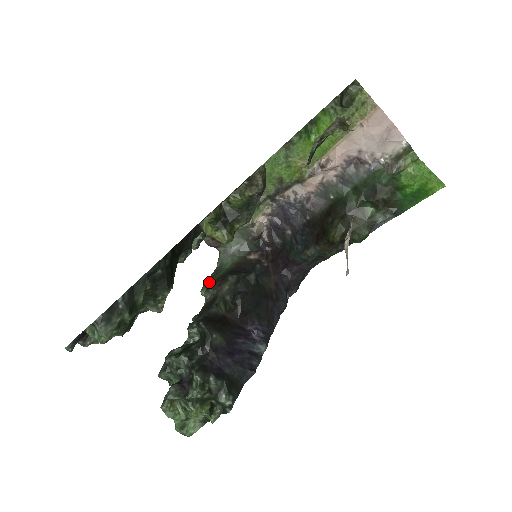
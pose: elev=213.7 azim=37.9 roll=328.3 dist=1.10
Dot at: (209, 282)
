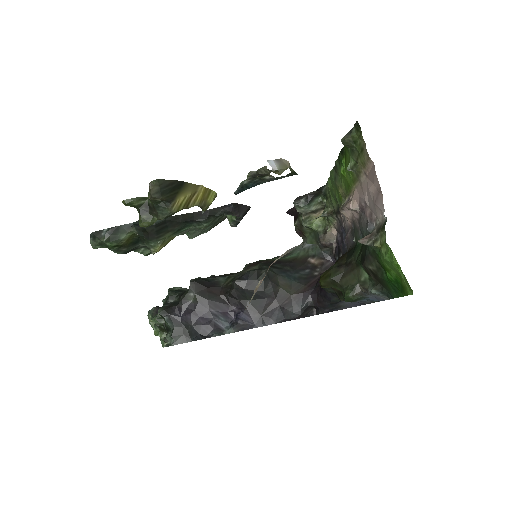
Dot at: occluded
